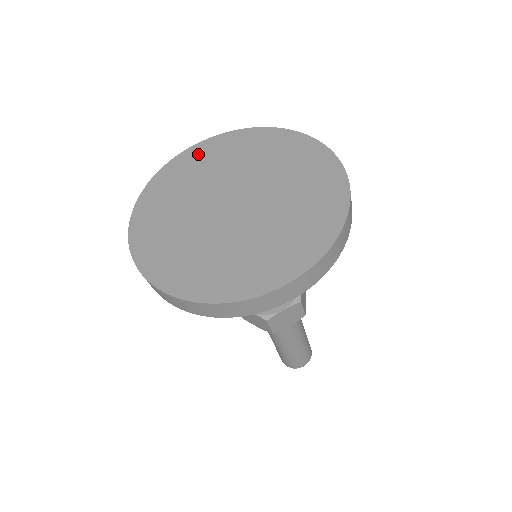
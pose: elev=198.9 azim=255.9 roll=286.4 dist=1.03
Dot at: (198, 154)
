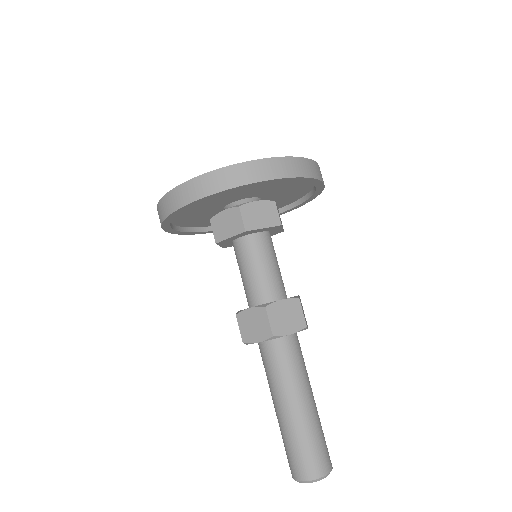
Dot at: occluded
